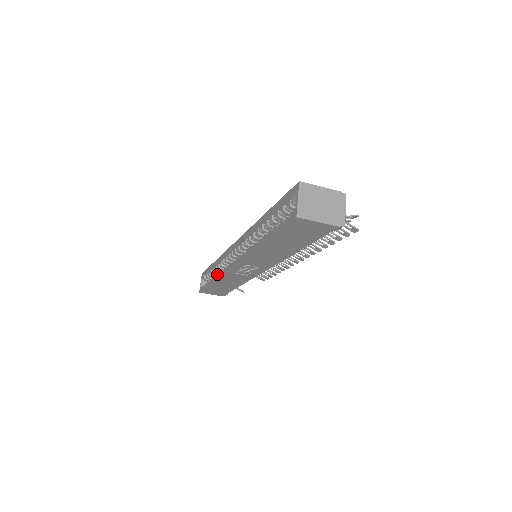
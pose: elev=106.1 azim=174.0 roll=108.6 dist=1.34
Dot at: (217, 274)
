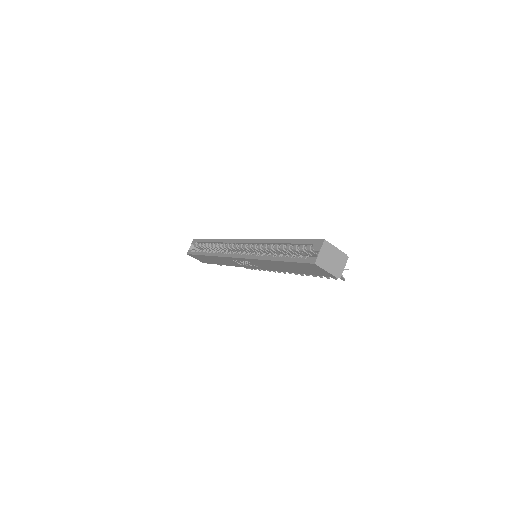
Dot at: (214, 251)
